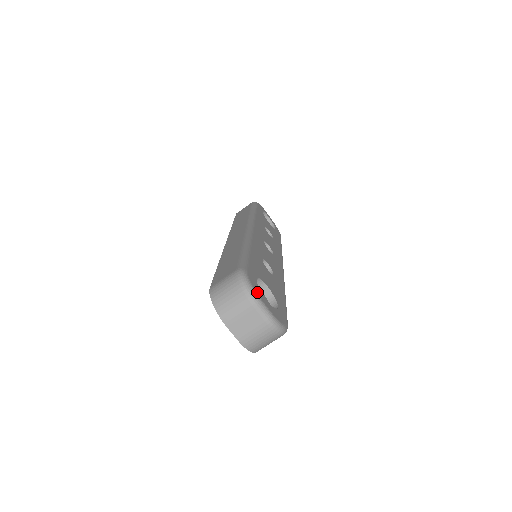
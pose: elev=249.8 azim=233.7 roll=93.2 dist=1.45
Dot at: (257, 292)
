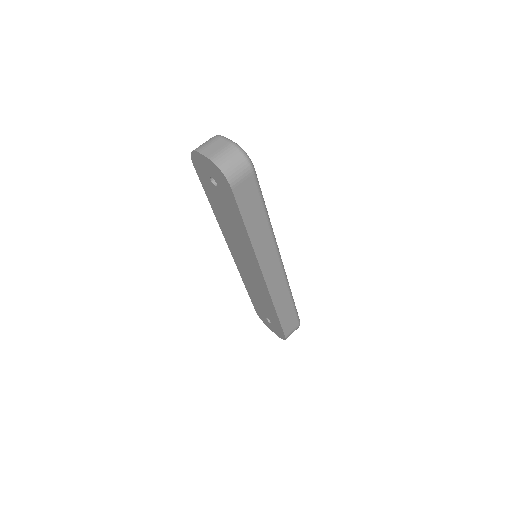
Dot at: occluded
